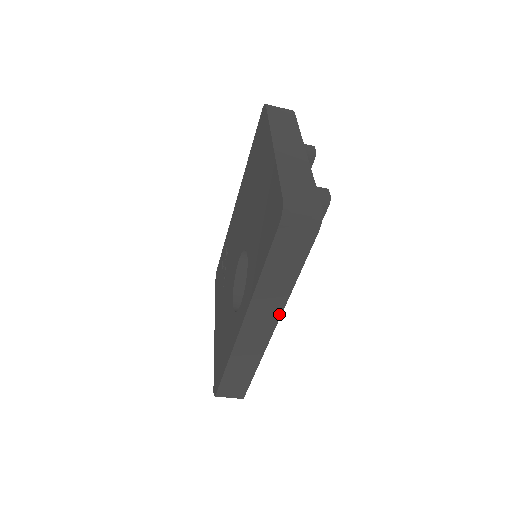
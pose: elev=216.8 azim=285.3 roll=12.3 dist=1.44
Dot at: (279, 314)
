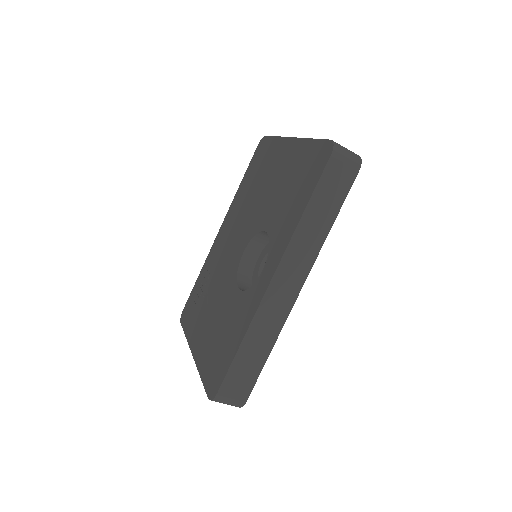
Dot at: (309, 269)
